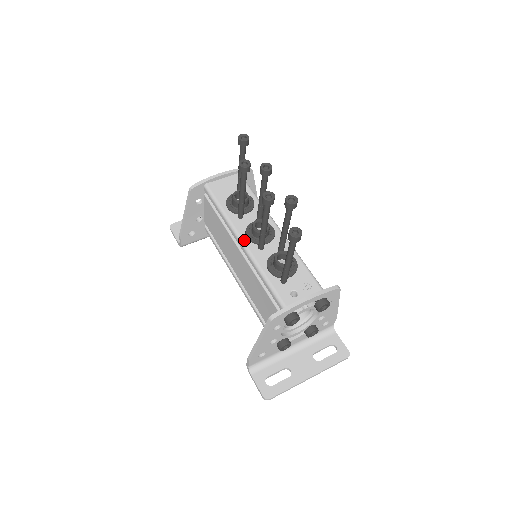
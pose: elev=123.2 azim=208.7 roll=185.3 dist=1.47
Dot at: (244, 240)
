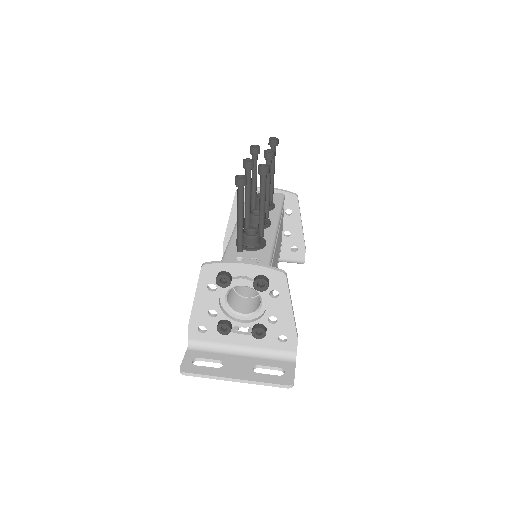
Dot at: occluded
